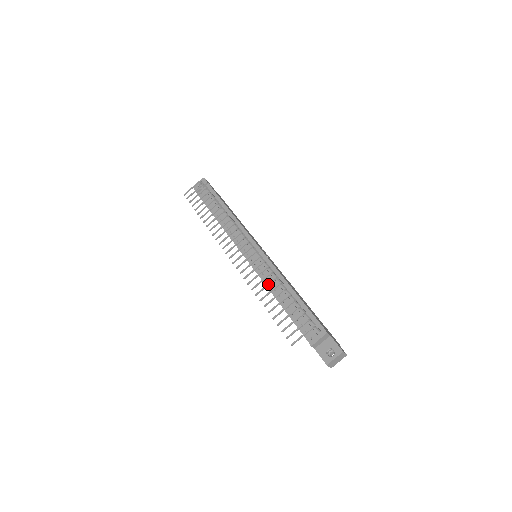
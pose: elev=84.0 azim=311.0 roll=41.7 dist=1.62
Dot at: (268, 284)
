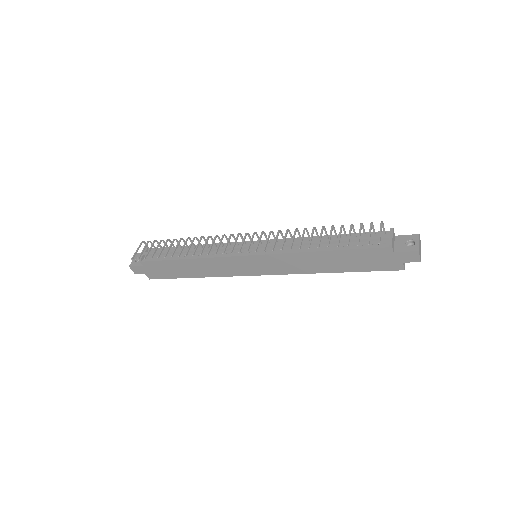
Dot at: (303, 234)
